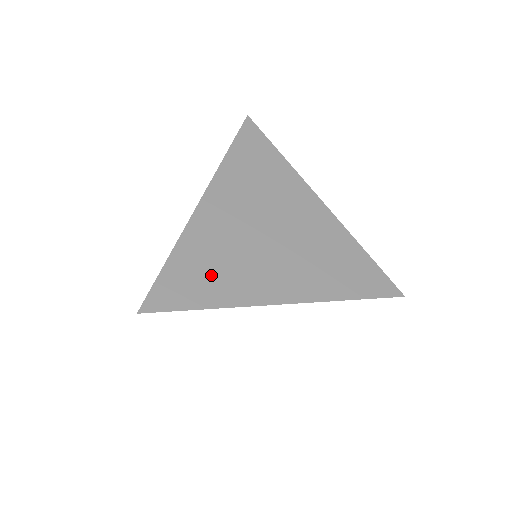
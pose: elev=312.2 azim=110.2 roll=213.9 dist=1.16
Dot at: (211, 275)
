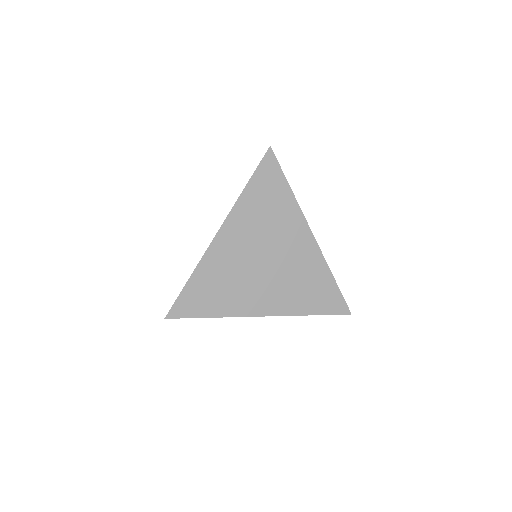
Dot at: (216, 294)
